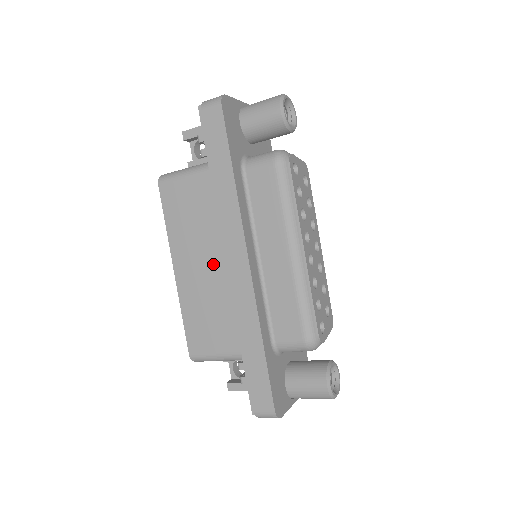
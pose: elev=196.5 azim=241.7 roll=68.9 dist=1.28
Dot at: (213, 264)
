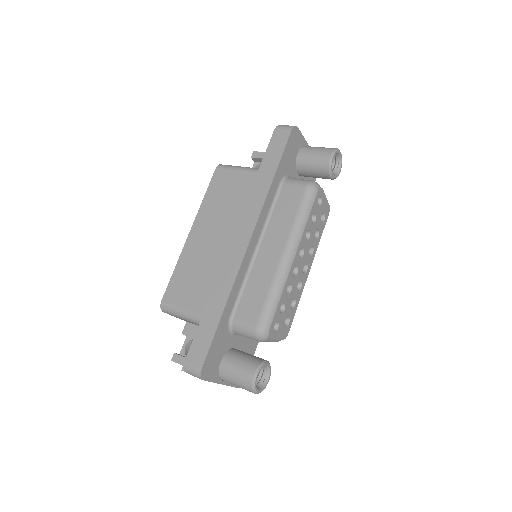
Dot at: (221, 239)
